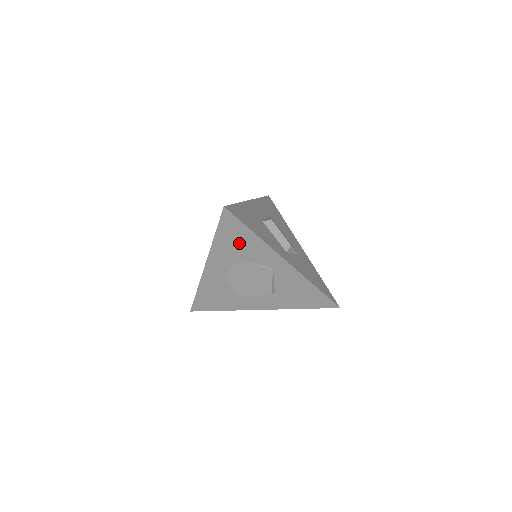
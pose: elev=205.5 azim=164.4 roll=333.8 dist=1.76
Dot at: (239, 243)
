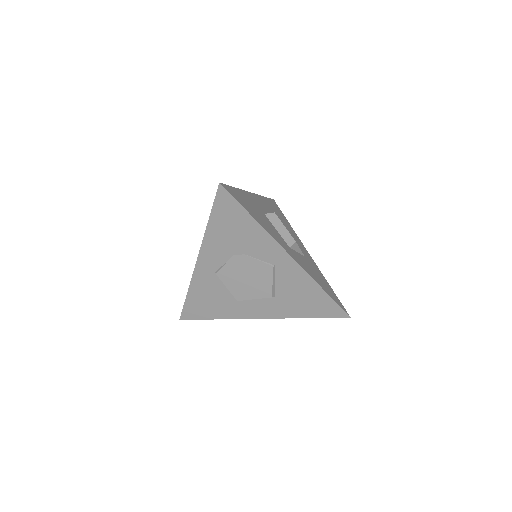
Dot at: (236, 231)
